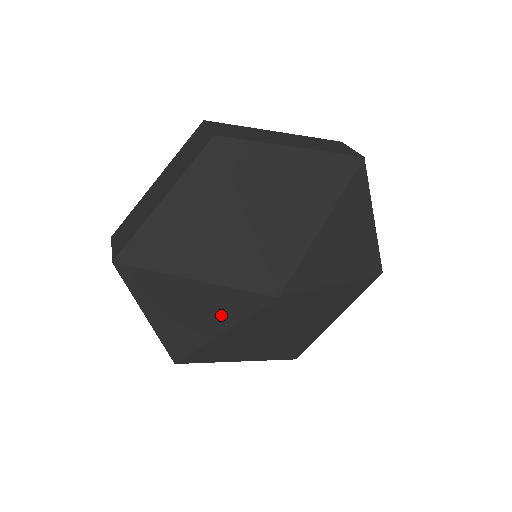
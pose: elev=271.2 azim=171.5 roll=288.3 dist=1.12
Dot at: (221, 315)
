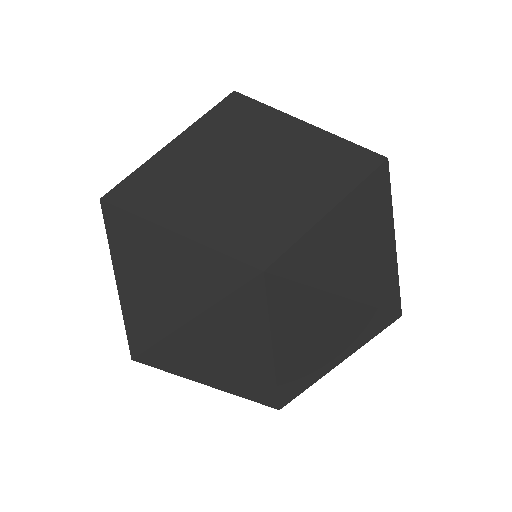
Dot at: (248, 332)
